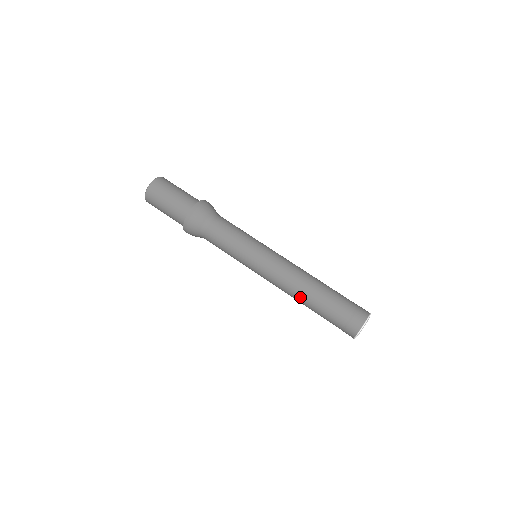
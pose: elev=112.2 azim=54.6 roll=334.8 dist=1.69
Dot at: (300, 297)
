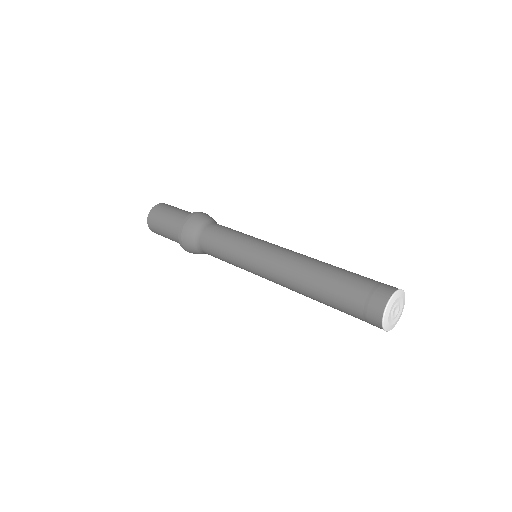
Dot at: (305, 279)
